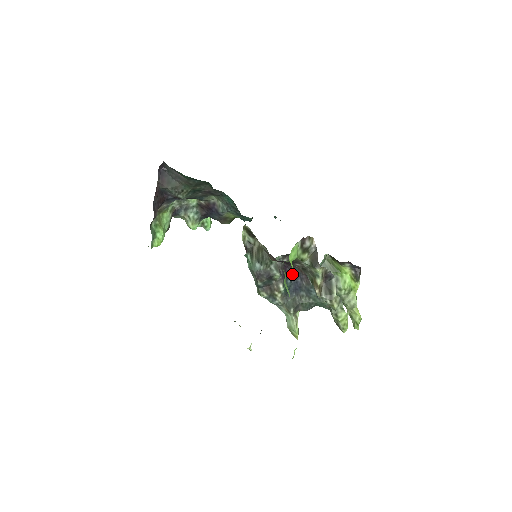
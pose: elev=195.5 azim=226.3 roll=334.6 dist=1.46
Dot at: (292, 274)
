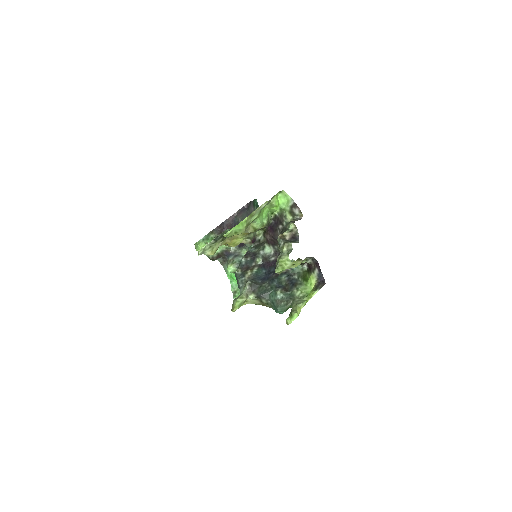
Dot at: (270, 270)
